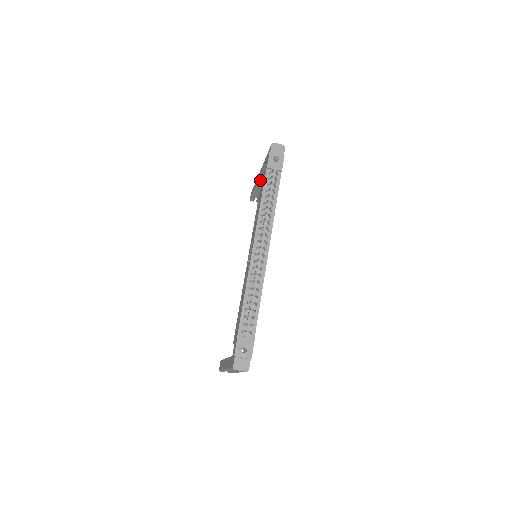
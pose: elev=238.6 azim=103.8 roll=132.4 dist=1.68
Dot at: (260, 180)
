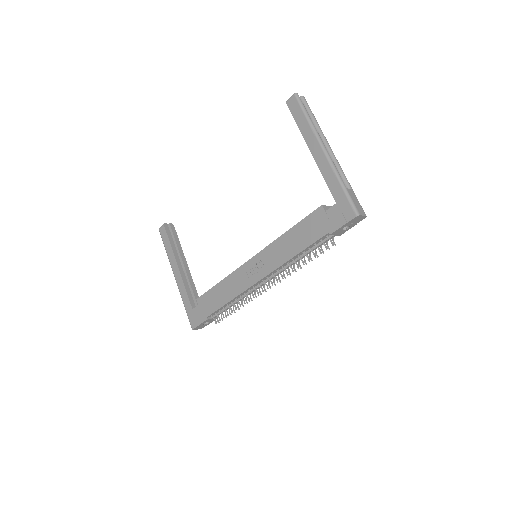
Dot at: (315, 158)
